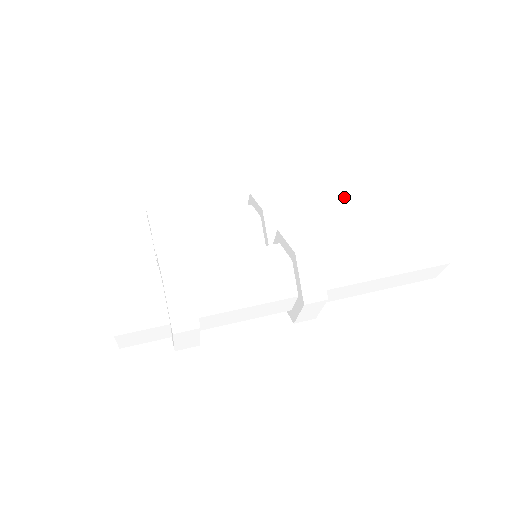
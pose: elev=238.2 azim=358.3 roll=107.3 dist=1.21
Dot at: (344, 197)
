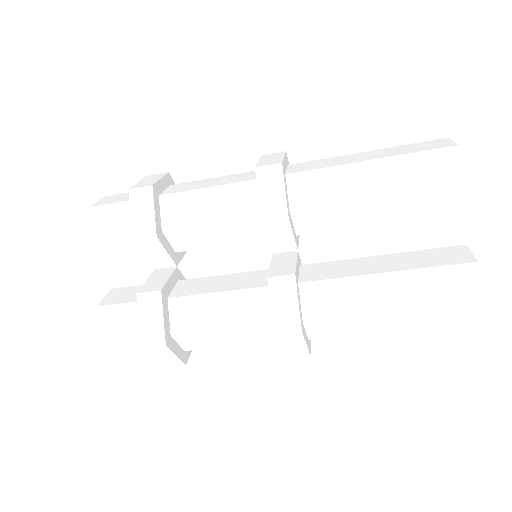
Dot at: (388, 180)
